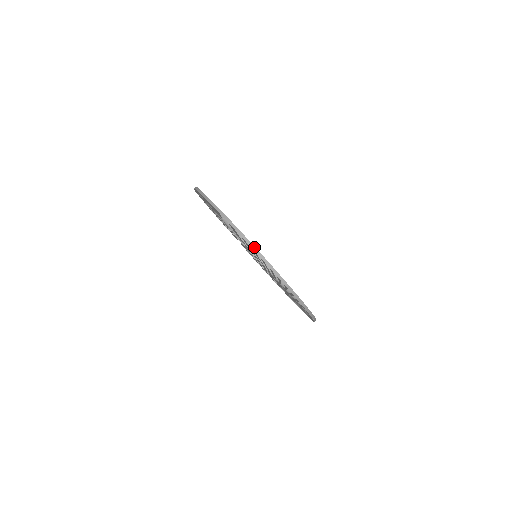
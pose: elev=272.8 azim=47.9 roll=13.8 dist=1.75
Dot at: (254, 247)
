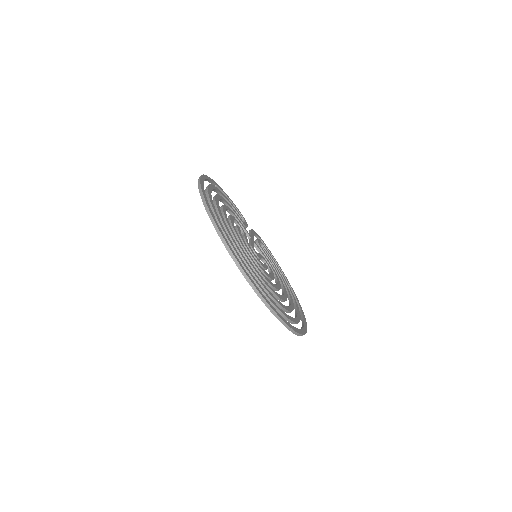
Dot at: (241, 267)
